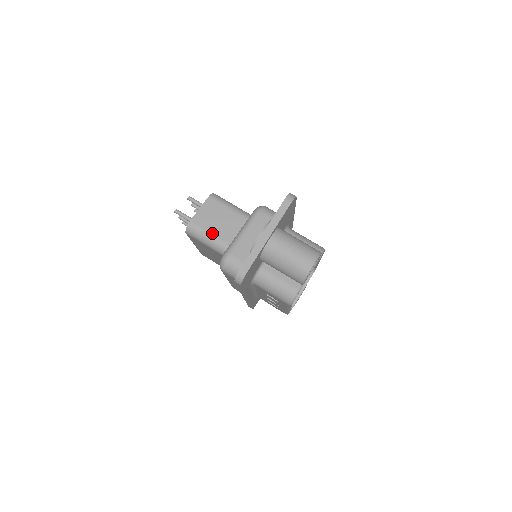
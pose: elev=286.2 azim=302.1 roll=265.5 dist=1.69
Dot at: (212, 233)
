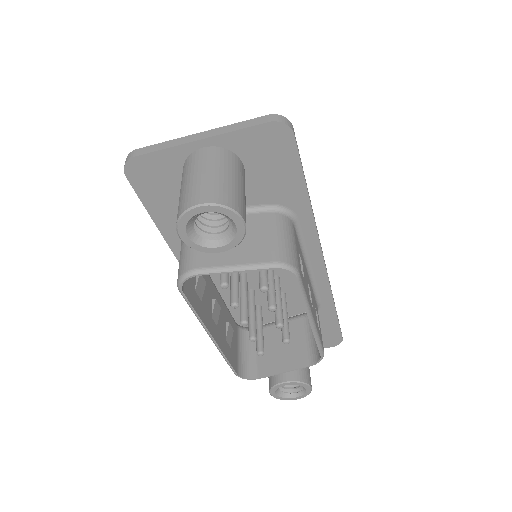
Dot at: occluded
